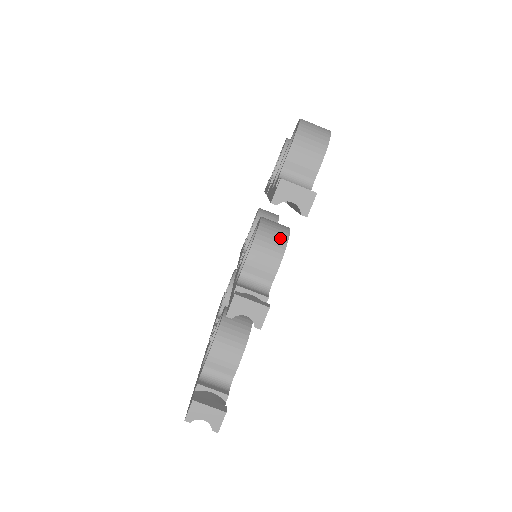
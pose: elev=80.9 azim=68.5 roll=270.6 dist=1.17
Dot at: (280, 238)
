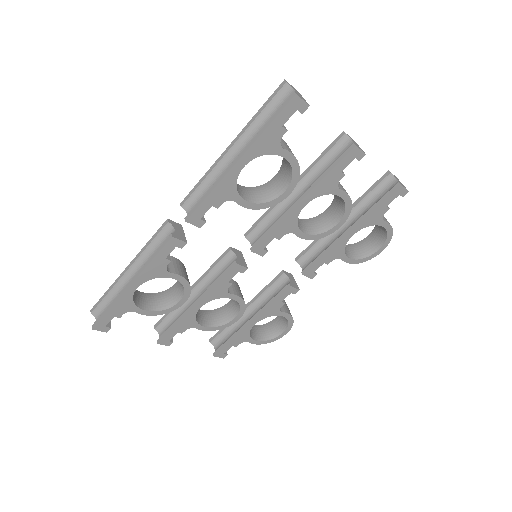
Dot at: occluded
